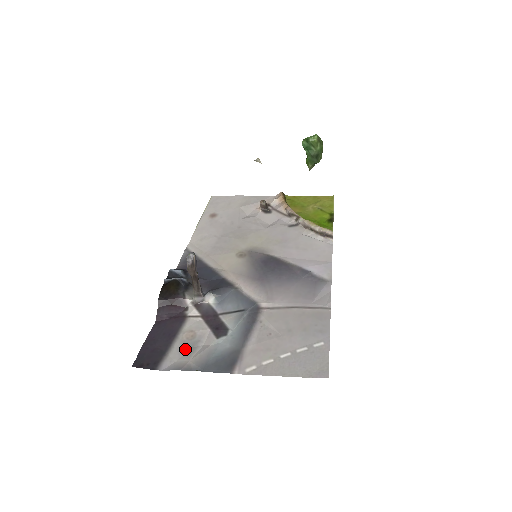
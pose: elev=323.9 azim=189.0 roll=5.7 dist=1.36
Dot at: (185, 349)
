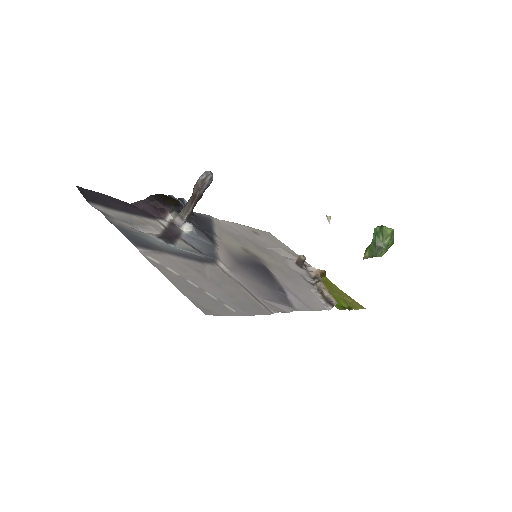
Dot at: (126, 219)
